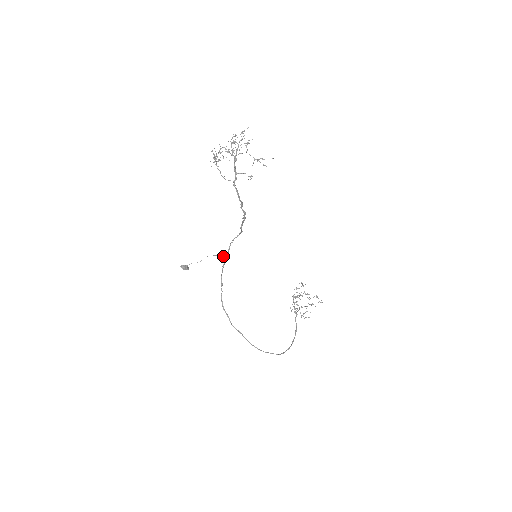
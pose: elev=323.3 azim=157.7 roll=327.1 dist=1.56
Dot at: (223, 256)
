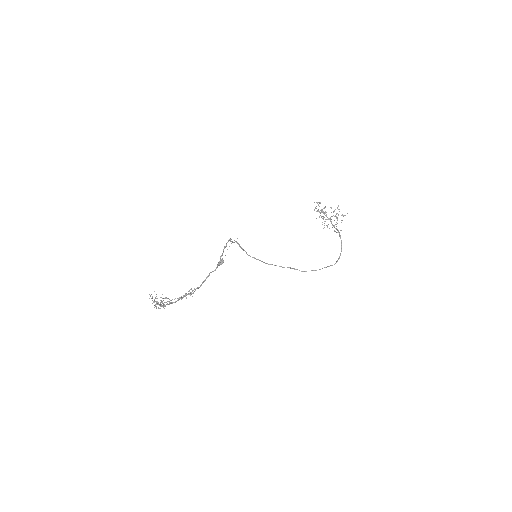
Dot at: occluded
